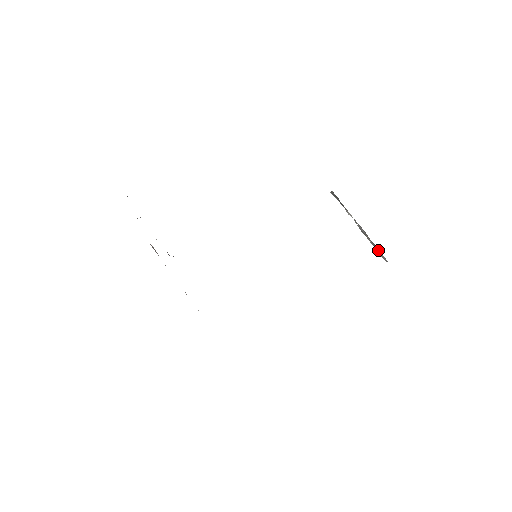
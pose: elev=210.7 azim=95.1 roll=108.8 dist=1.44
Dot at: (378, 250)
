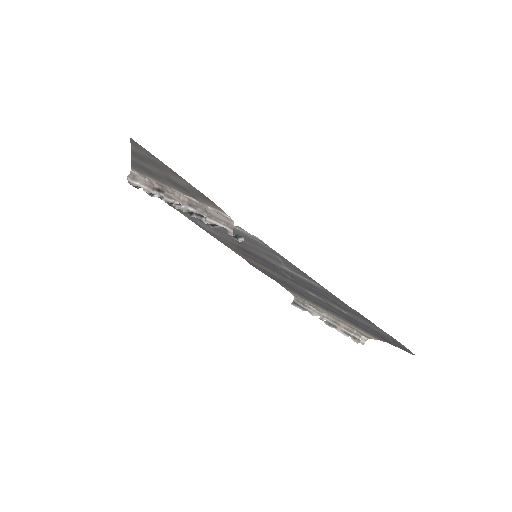
Dot at: (352, 335)
